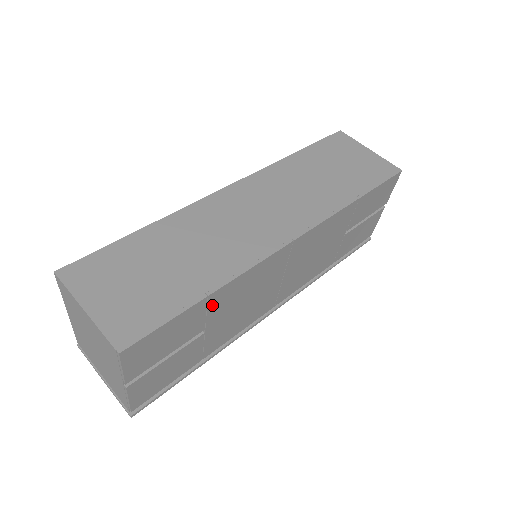
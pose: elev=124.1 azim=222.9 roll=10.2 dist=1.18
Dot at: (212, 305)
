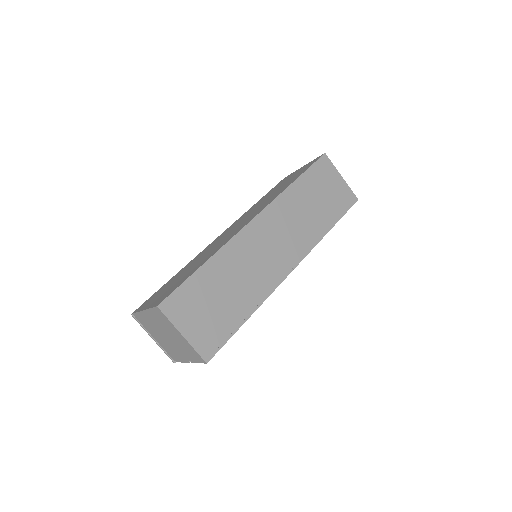
Dot at: occluded
